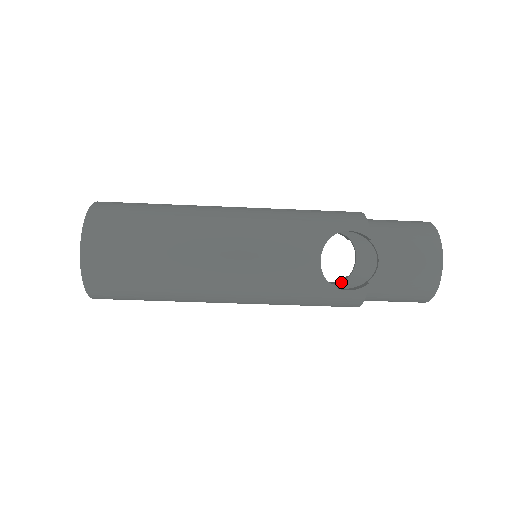
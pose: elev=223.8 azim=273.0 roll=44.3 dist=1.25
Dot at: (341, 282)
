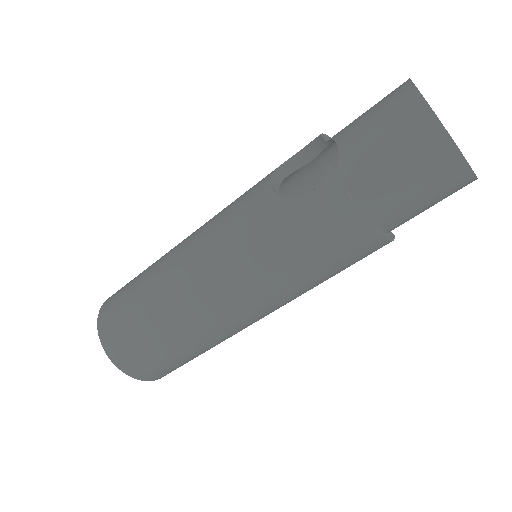
Dot at: occluded
